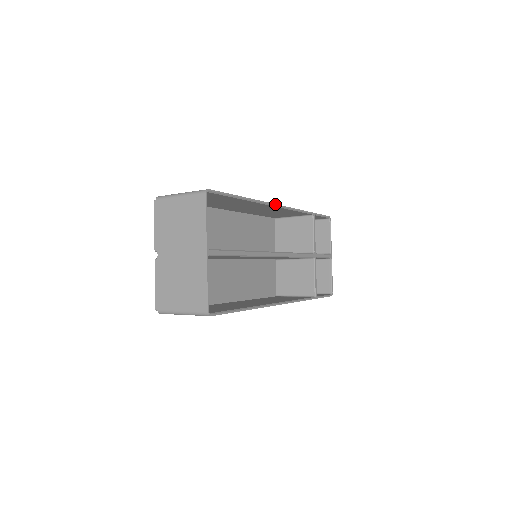
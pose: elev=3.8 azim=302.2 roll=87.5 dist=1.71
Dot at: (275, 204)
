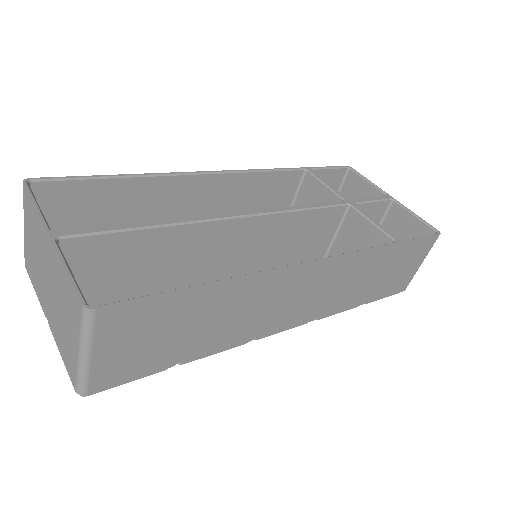
Dot at: (206, 172)
